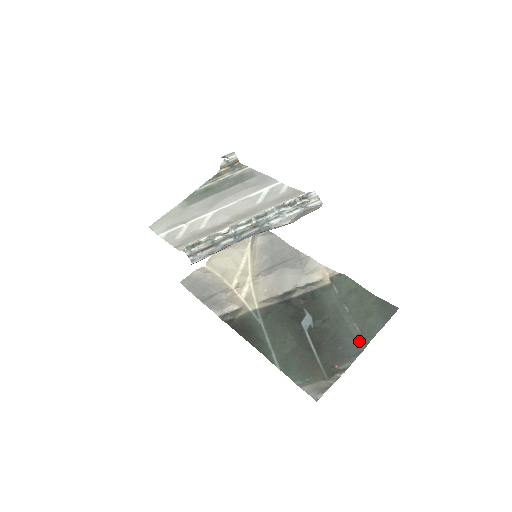
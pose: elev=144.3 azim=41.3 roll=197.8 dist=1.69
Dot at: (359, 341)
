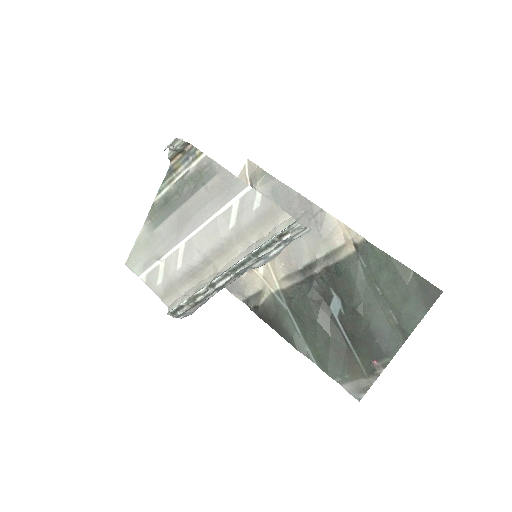
Dot at: (397, 333)
